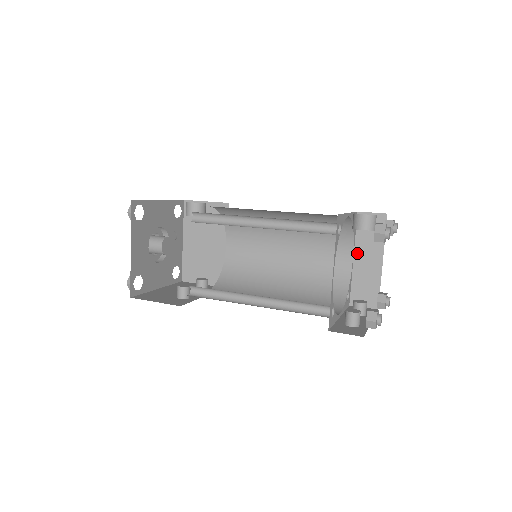
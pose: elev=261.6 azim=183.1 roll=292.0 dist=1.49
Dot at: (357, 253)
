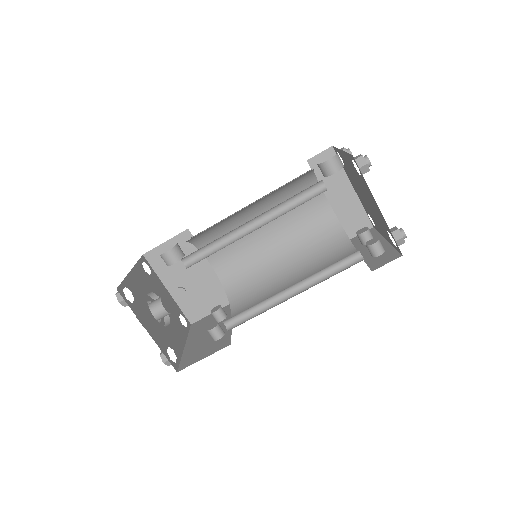
Dot at: (328, 194)
